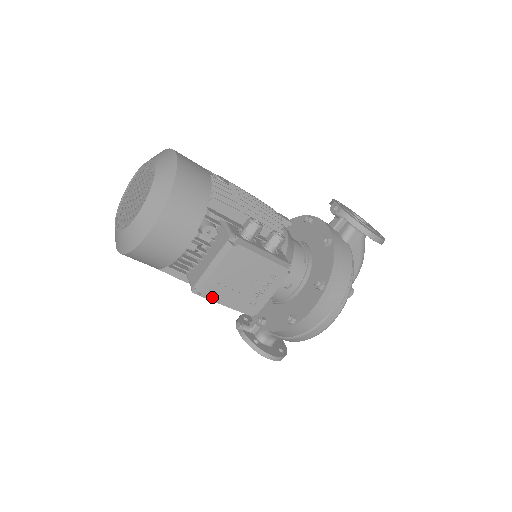
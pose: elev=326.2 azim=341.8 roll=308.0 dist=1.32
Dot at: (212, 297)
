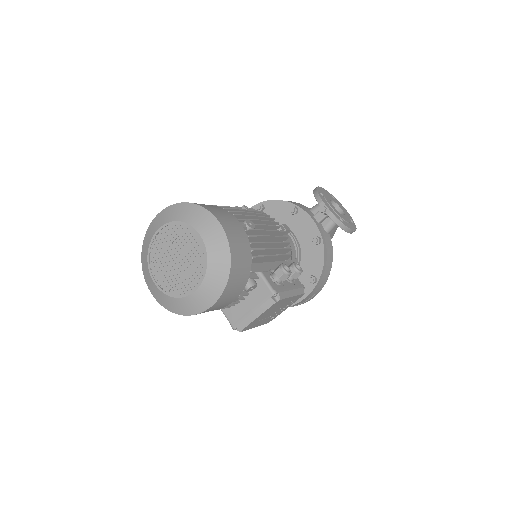
Dot at: (248, 329)
